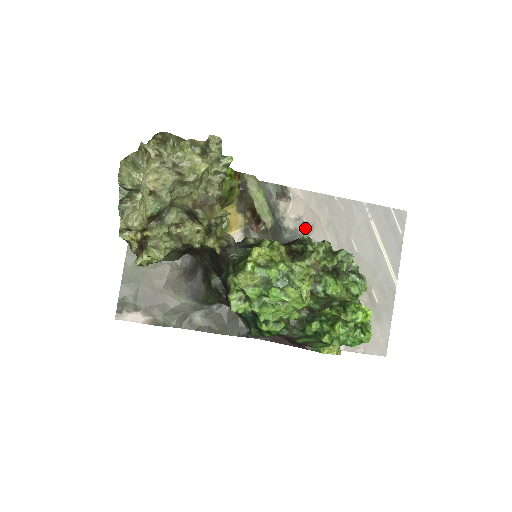
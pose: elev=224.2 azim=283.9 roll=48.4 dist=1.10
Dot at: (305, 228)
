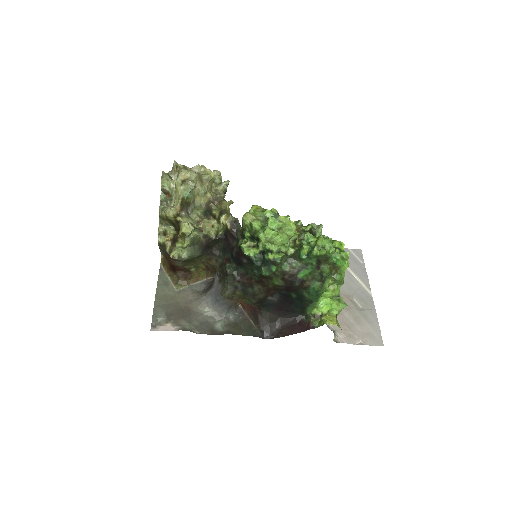
Dot at: occluded
